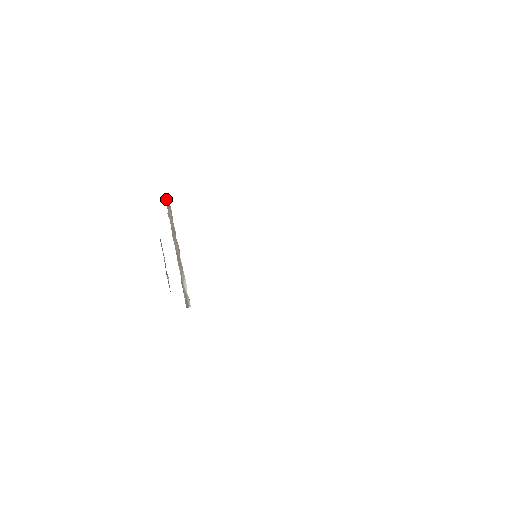
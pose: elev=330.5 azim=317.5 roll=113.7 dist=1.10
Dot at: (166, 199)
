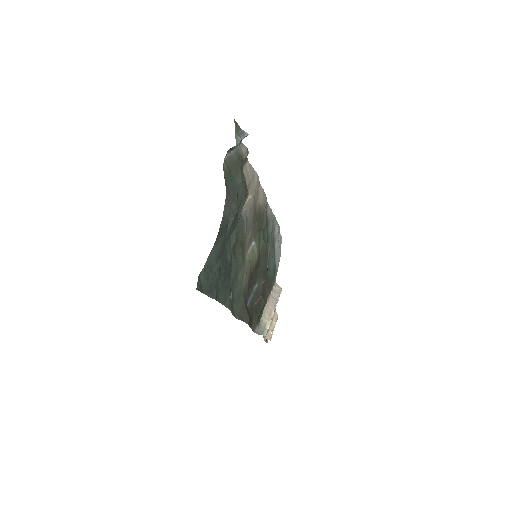
Dot at: occluded
